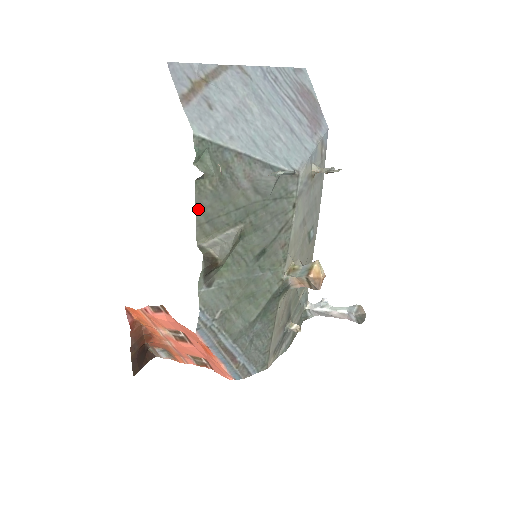
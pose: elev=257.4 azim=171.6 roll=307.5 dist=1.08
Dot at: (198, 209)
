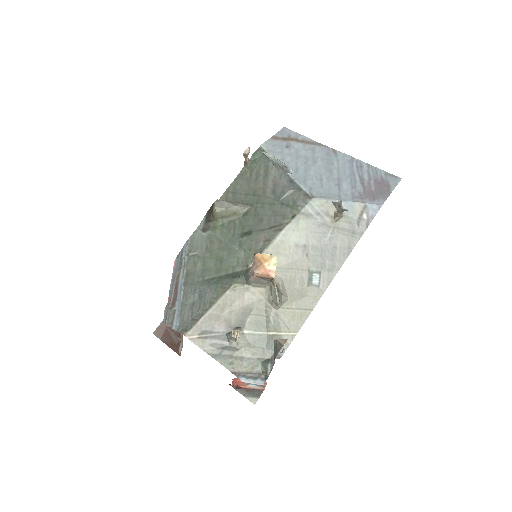
Dot at: (234, 183)
